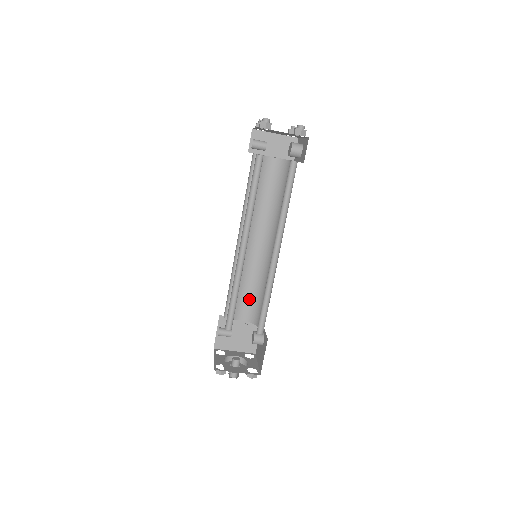
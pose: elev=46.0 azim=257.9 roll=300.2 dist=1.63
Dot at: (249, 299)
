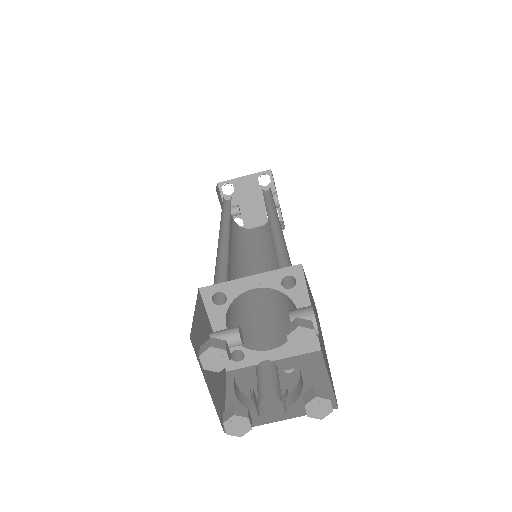
Dot at: (274, 320)
